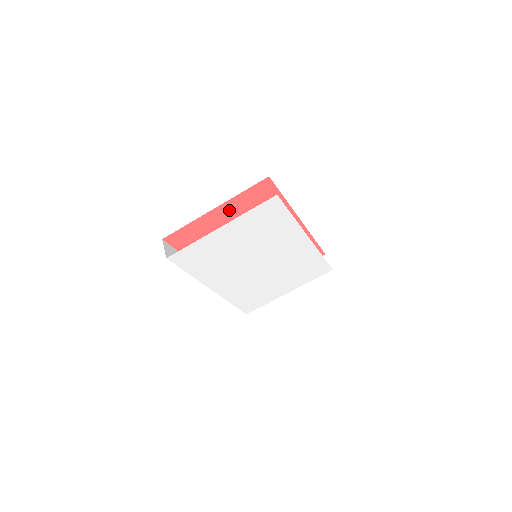
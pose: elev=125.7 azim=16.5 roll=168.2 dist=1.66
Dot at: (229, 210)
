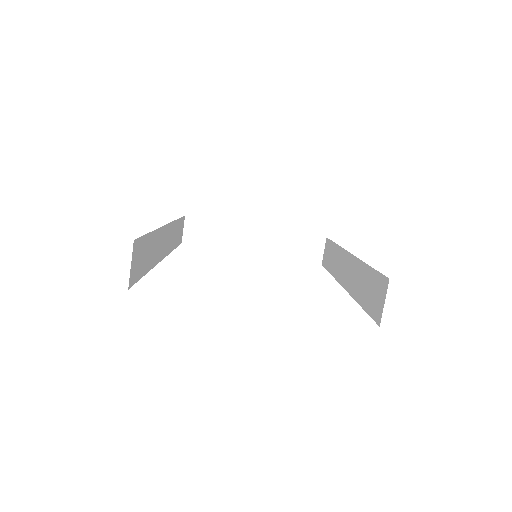
Dot at: occluded
